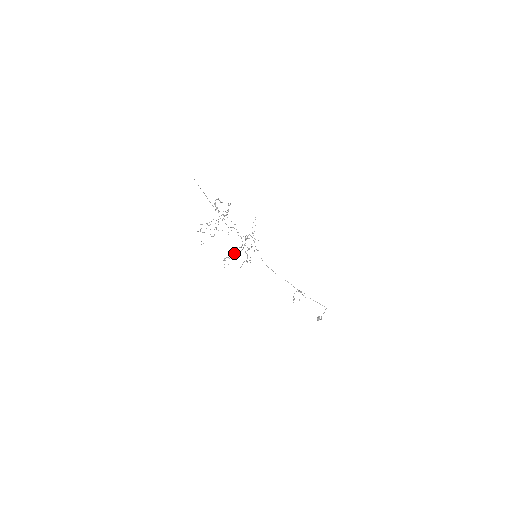
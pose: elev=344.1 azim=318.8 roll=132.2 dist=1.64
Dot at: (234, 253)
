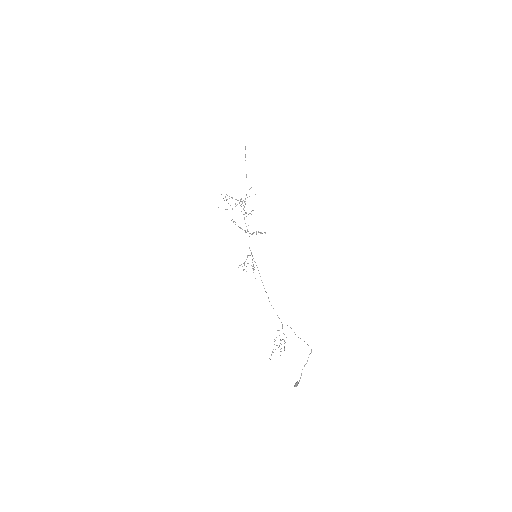
Dot at: occluded
